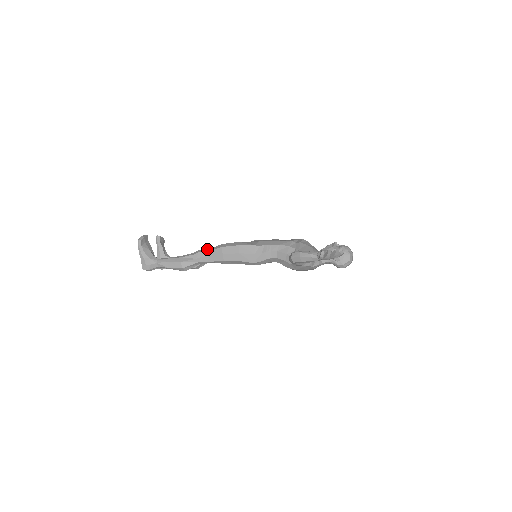
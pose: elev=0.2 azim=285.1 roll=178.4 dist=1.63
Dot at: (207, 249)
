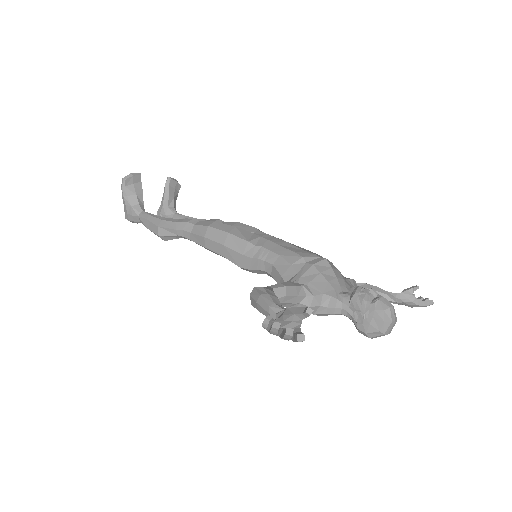
Dot at: (194, 221)
